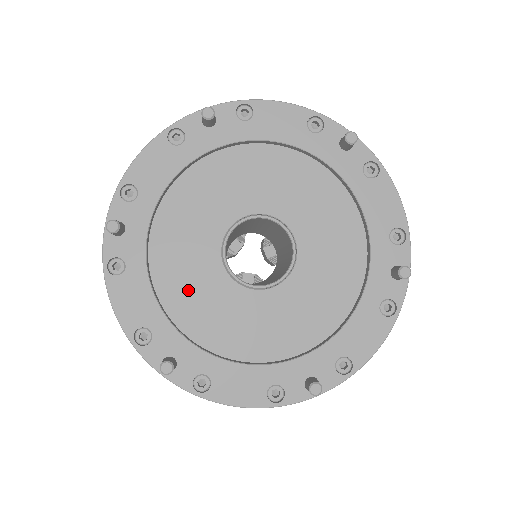
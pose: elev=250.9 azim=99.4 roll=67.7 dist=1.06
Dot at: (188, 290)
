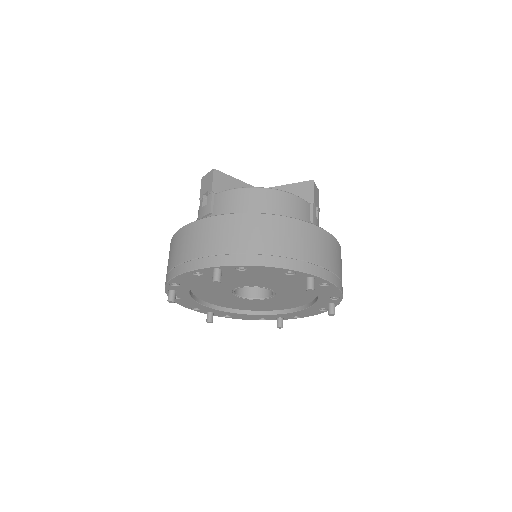
Dot at: (215, 298)
